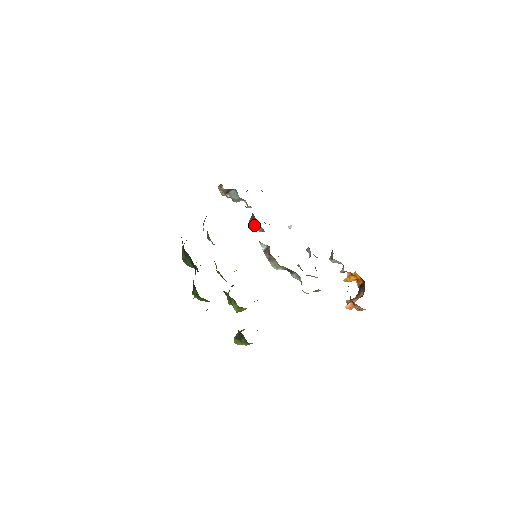
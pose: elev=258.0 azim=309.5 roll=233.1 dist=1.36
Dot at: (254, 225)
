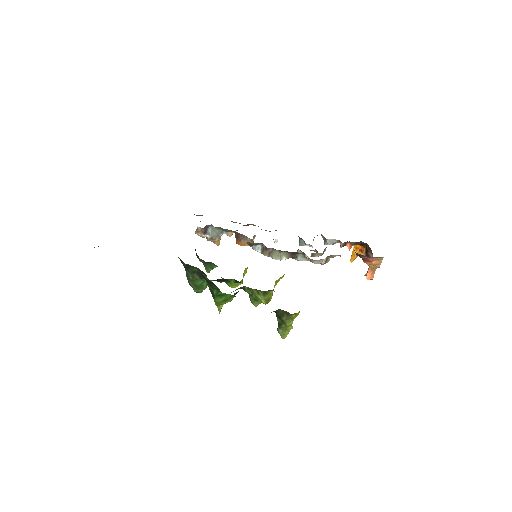
Dot at: (242, 242)
